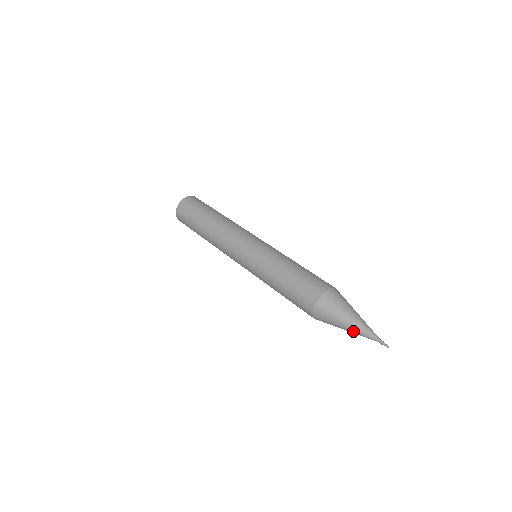
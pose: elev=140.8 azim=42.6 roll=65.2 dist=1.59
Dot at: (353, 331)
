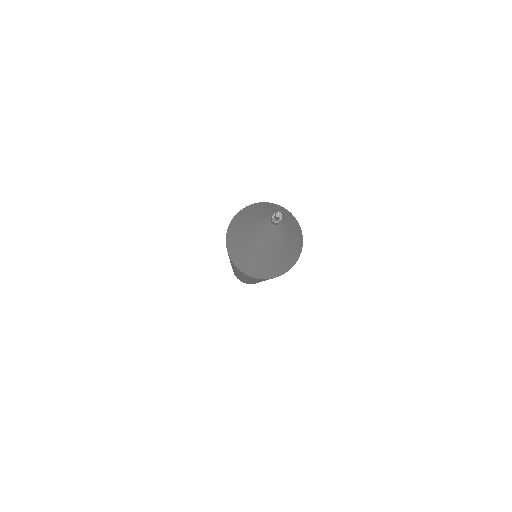
Dot at: (258, 245)
